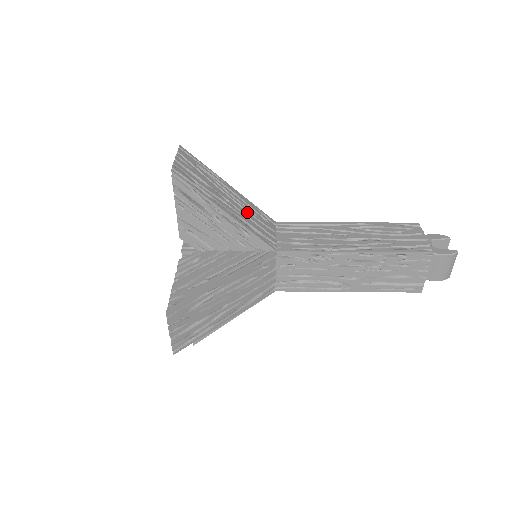
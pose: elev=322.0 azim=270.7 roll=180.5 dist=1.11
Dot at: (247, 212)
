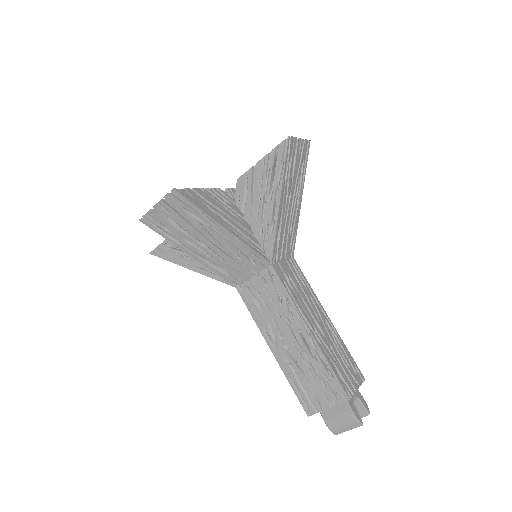
Dot at: (289, 223)
